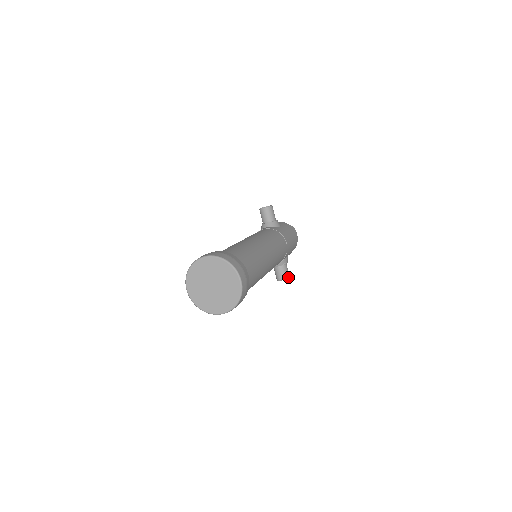
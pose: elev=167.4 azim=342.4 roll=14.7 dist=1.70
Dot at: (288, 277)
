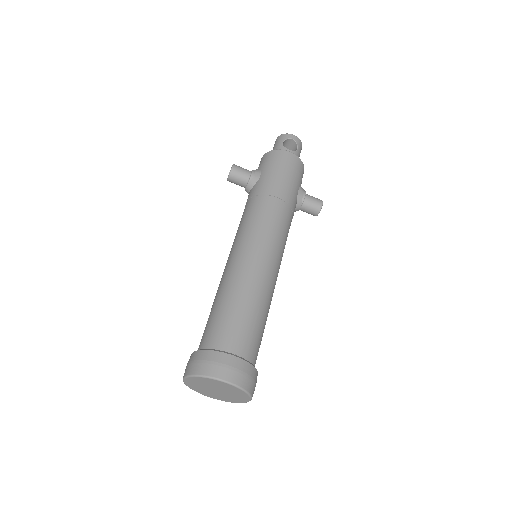
Dot at: (320, 206)
